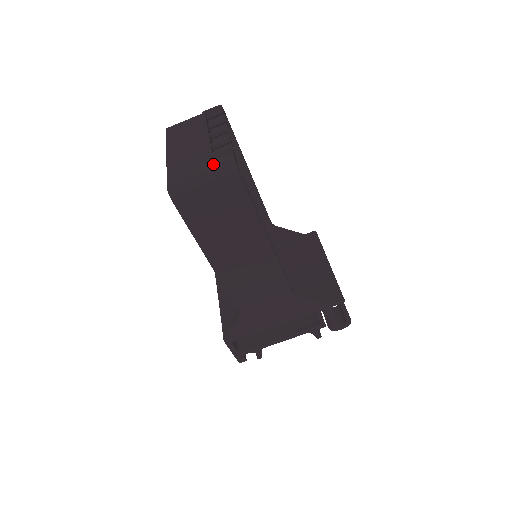
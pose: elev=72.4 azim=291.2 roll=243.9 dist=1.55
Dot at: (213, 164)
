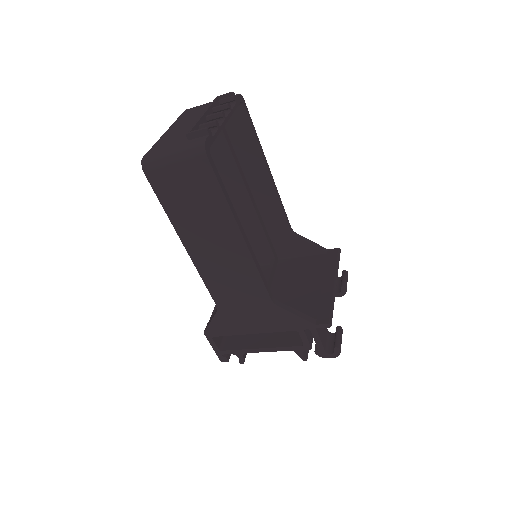
Dot at: (187, 143)
